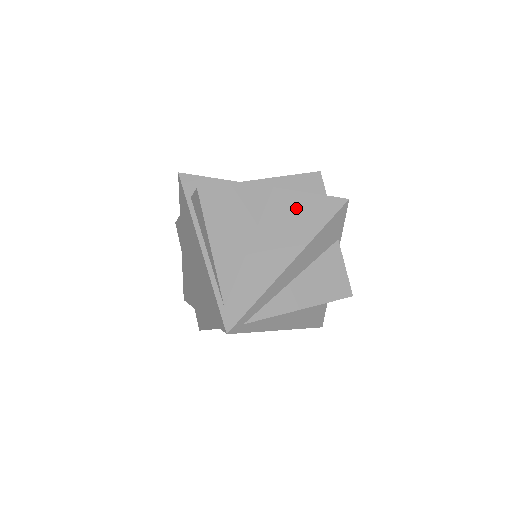
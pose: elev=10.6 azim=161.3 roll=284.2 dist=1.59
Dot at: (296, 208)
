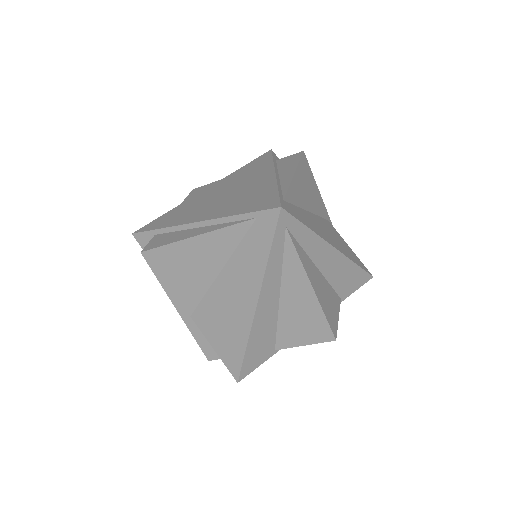
Dot at: (341, 240)
